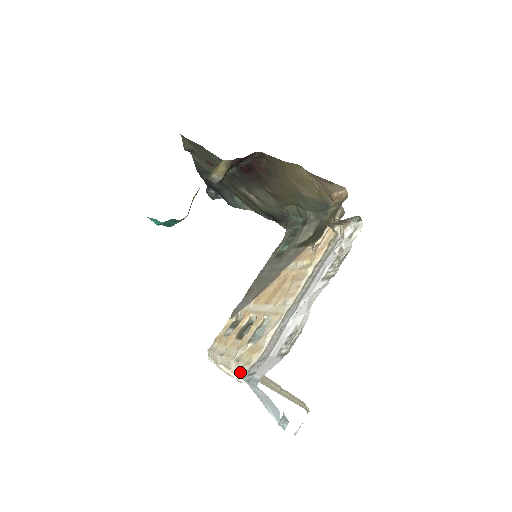
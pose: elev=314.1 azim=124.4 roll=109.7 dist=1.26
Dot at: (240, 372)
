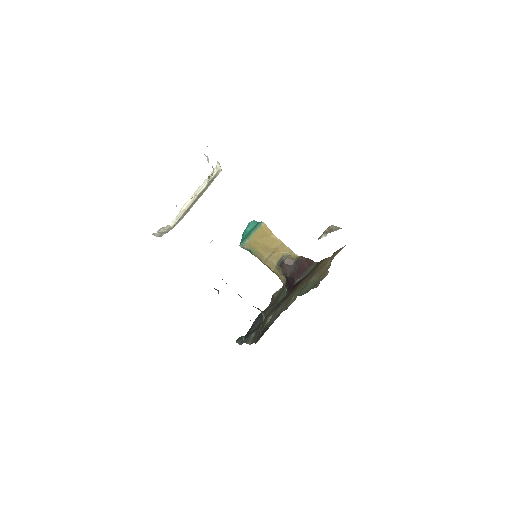
Dot at: occluded
